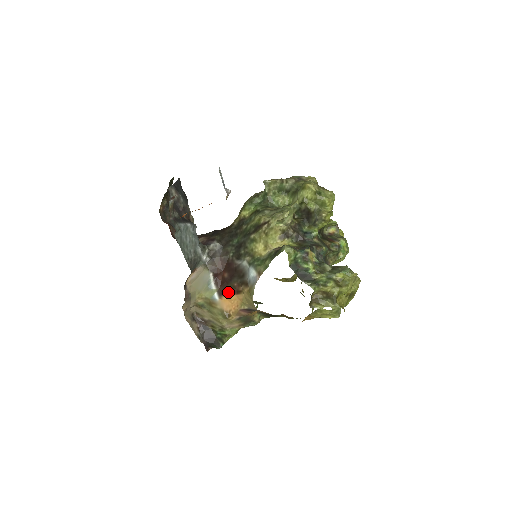
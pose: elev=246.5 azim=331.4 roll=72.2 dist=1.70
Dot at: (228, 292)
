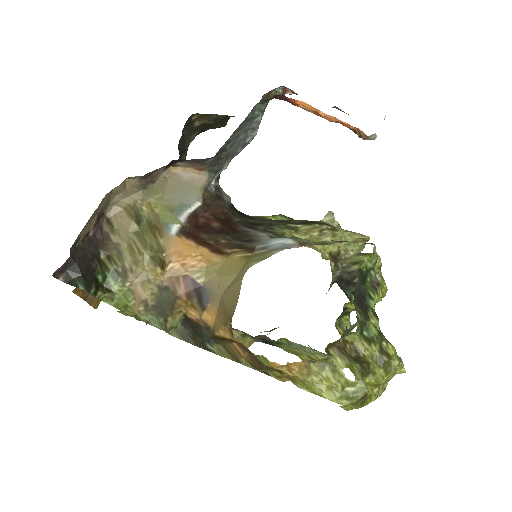
Dot at: (200, 239)
